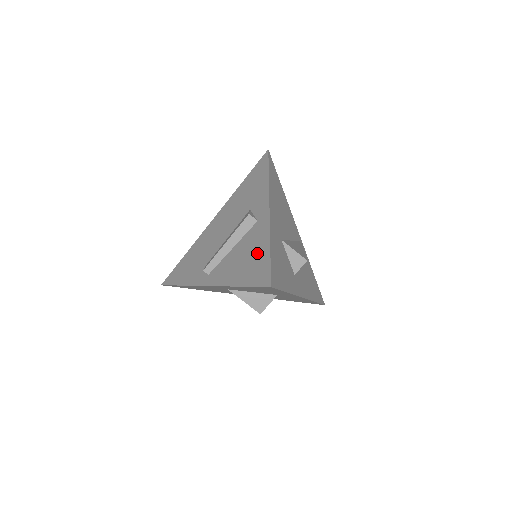
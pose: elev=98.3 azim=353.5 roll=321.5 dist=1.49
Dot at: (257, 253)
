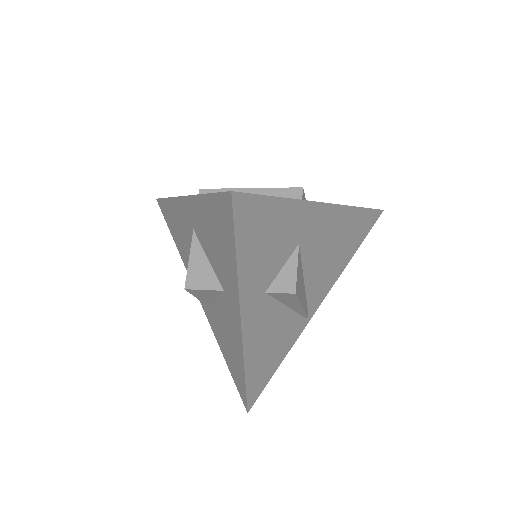
Dot at: occluded
